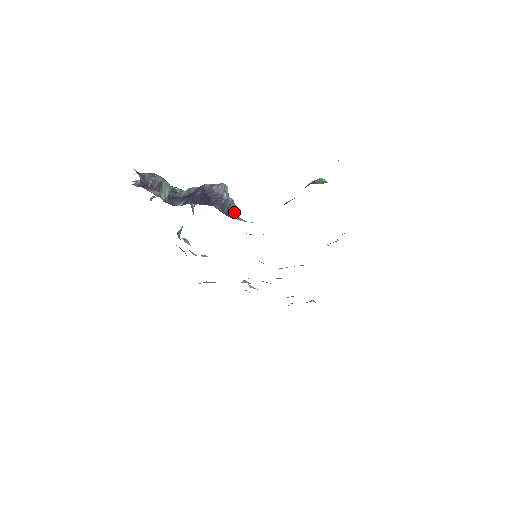
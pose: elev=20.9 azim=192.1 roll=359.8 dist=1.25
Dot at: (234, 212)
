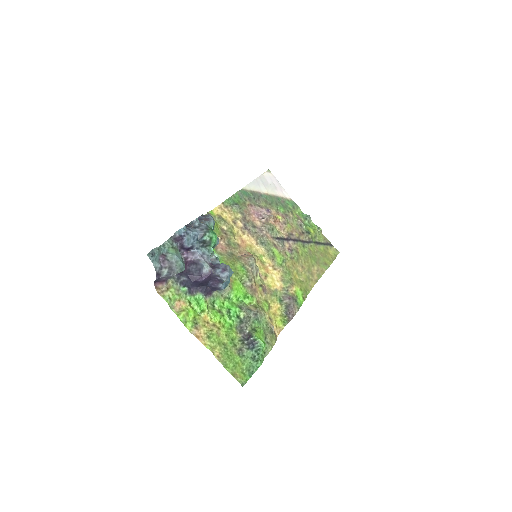
Dot at: occluded
